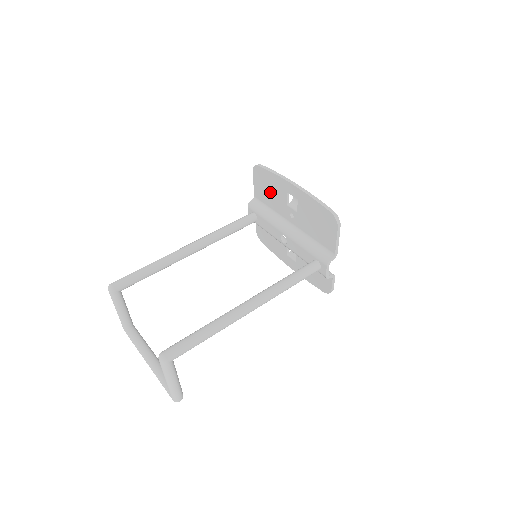
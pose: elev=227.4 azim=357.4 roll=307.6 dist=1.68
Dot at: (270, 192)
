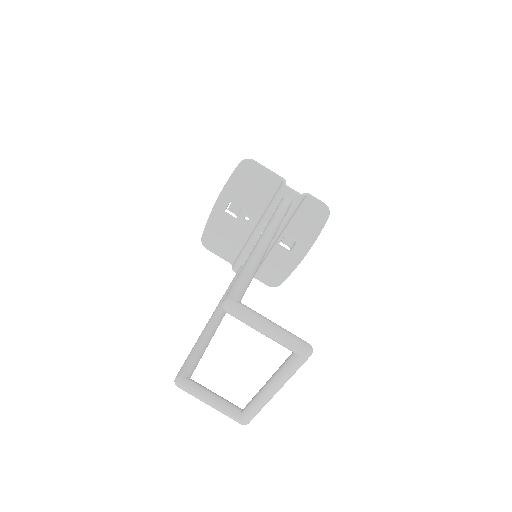
Dot at: (225, 237)
